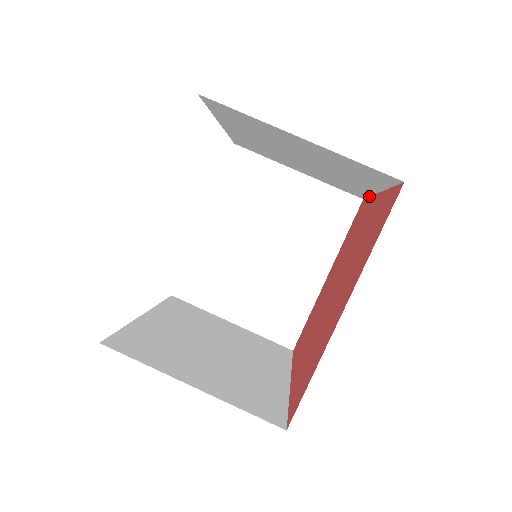
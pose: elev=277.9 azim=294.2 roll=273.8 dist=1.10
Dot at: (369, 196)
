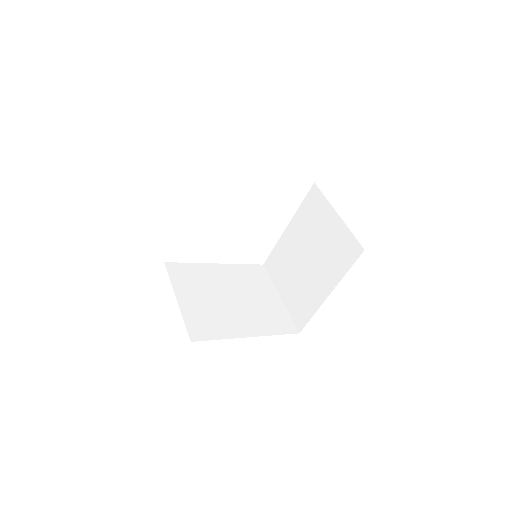
Dot at: (312, 316)
